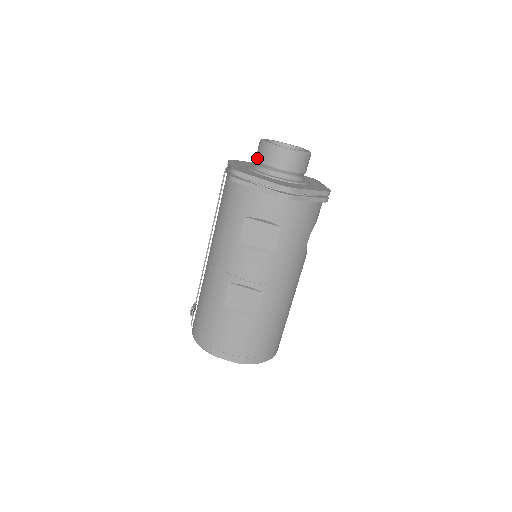
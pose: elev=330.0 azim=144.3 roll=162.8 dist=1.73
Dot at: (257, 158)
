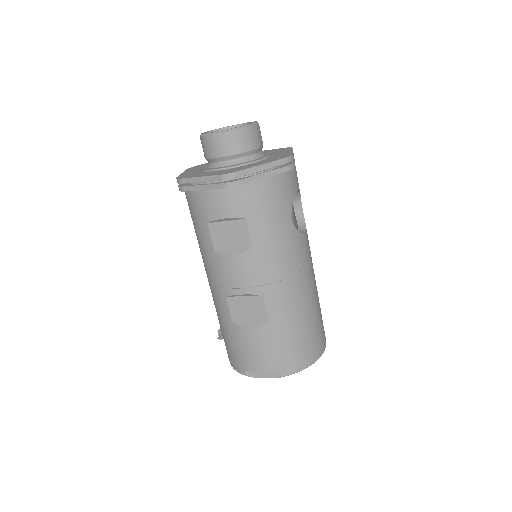
Dot at: (204, 155)
